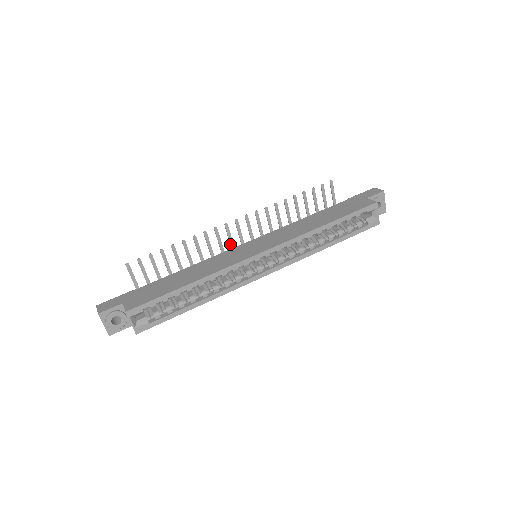
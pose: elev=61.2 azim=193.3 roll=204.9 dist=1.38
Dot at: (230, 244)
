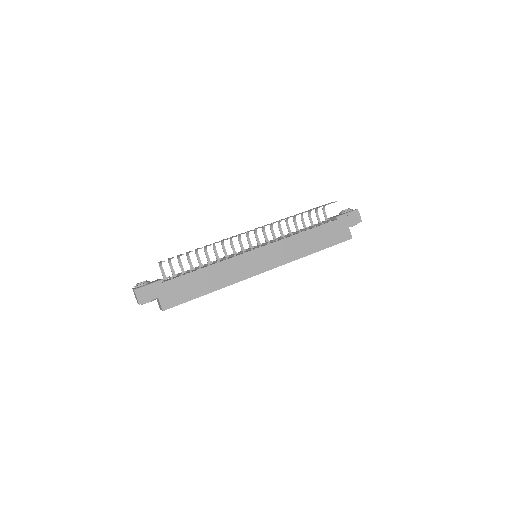
Dot at: (240, 234)
